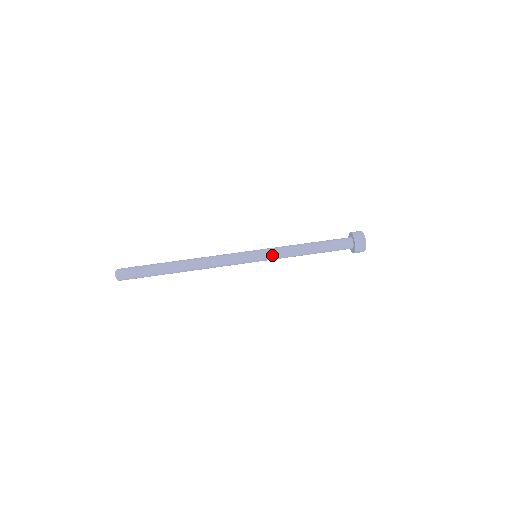
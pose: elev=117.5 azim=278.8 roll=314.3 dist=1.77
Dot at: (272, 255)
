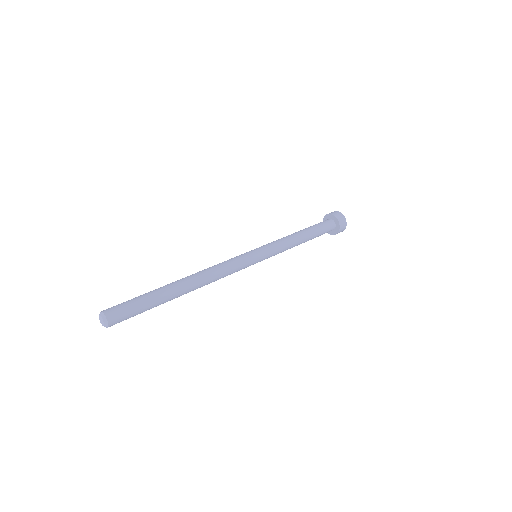
Dot at: (268, 244)
